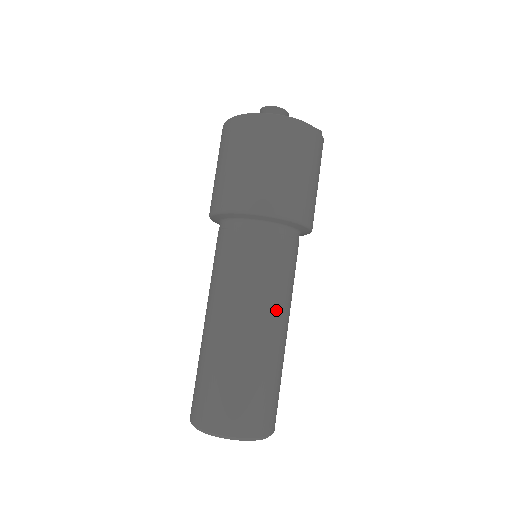
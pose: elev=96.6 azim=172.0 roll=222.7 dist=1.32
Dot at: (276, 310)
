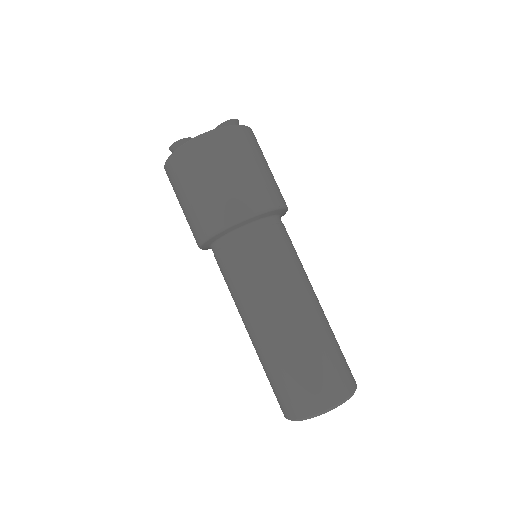
Dot at: occluded
